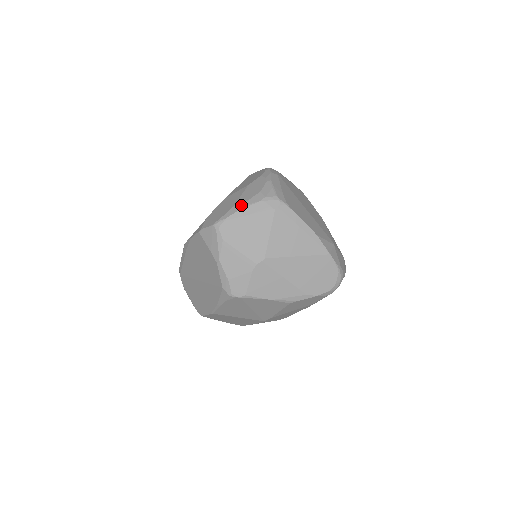
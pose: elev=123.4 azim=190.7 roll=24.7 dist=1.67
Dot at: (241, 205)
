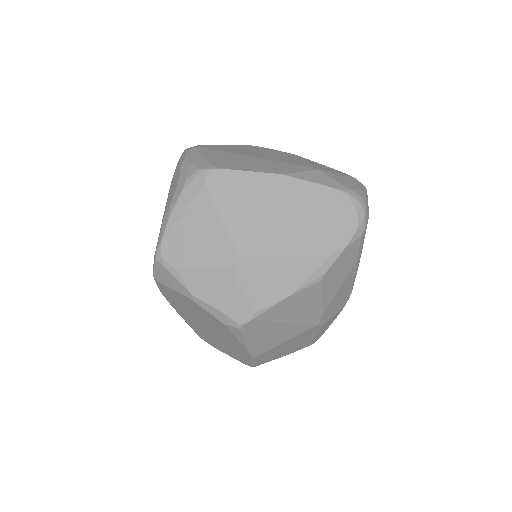
Dot at: (167, 213)
